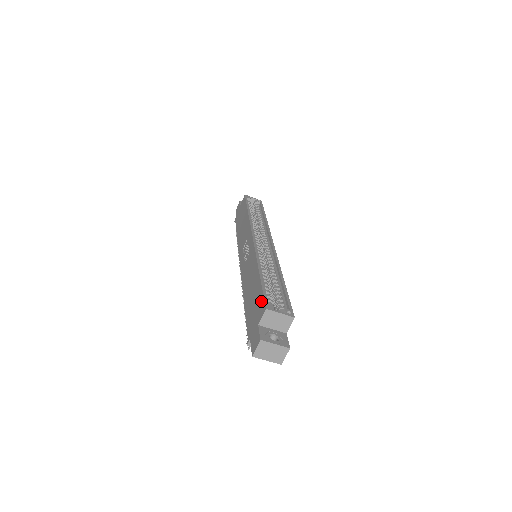
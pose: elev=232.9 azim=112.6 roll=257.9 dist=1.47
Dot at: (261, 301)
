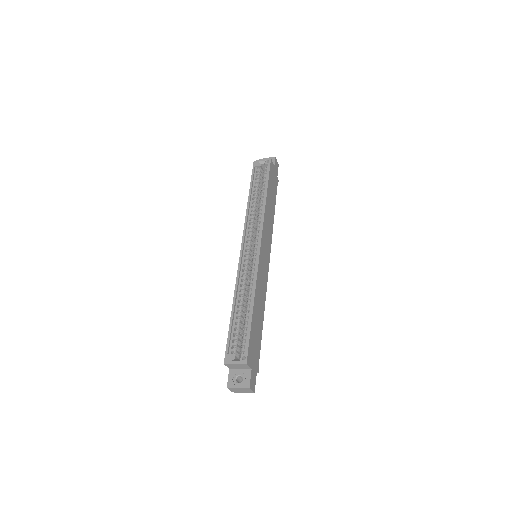
Dot at: (227, 348)
